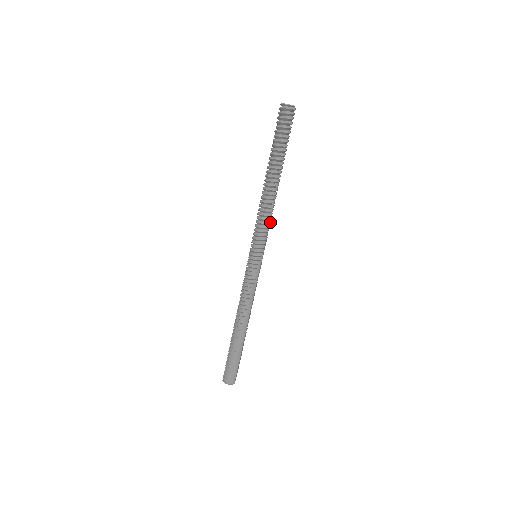
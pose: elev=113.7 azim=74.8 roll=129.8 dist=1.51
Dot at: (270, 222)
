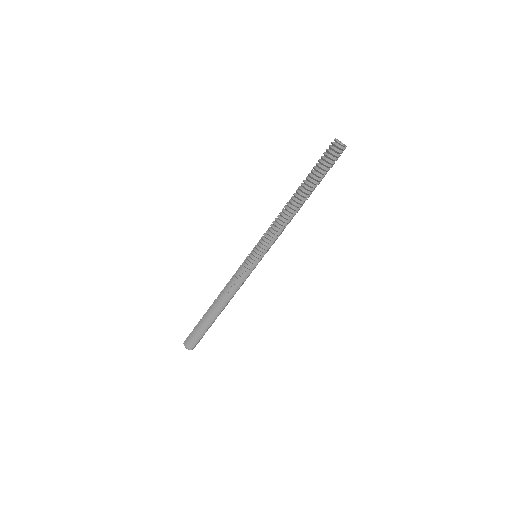
Dot at: (280, 234)
